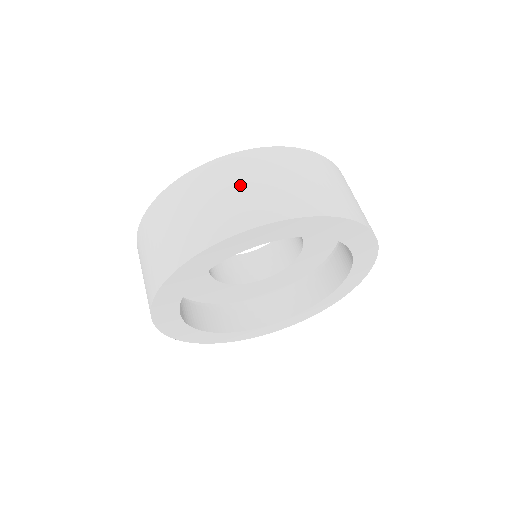
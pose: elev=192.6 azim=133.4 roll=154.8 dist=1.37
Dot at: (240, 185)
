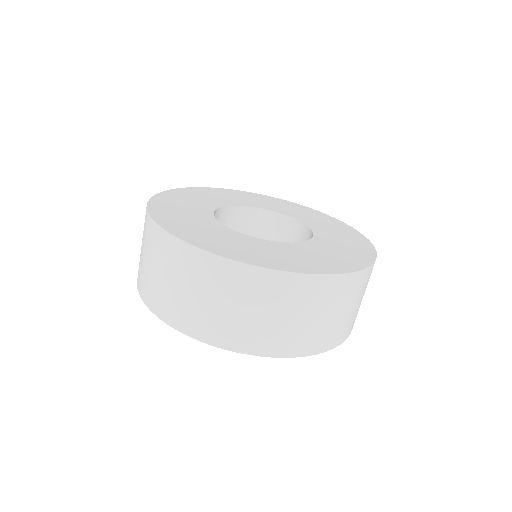
Dot at: (316, 313)
